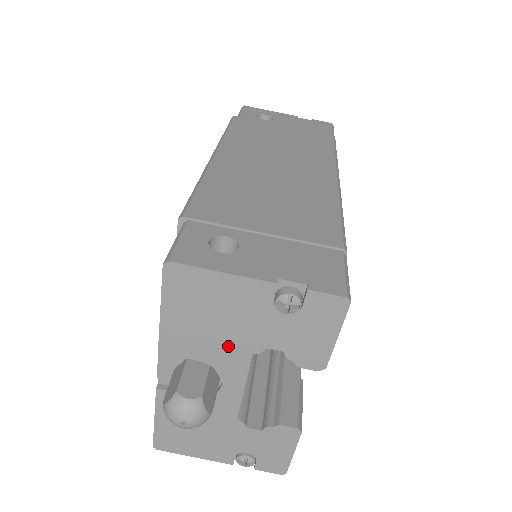
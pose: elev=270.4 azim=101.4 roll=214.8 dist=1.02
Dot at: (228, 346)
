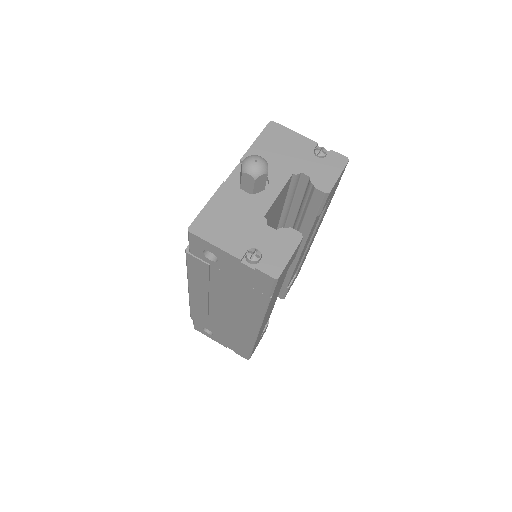
Dot at: (281, 166)
